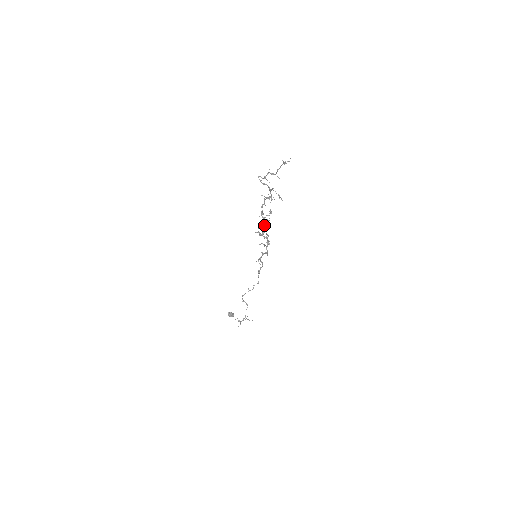
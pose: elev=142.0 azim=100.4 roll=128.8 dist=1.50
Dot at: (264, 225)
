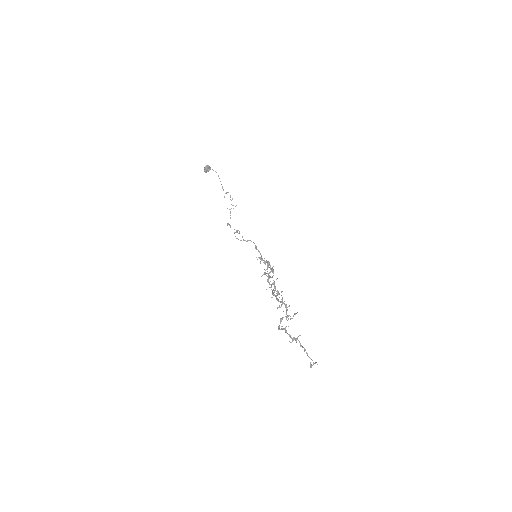
Dot at: occluded
